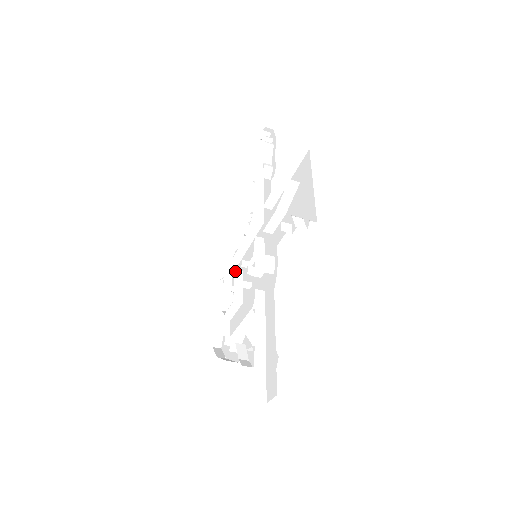
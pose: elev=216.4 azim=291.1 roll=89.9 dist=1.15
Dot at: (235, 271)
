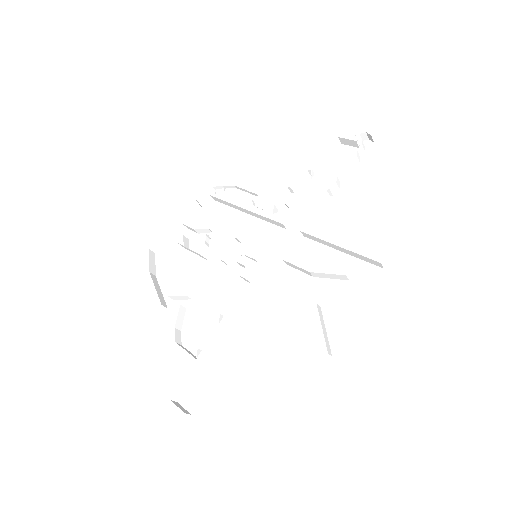
Dot at: (224, 225)
